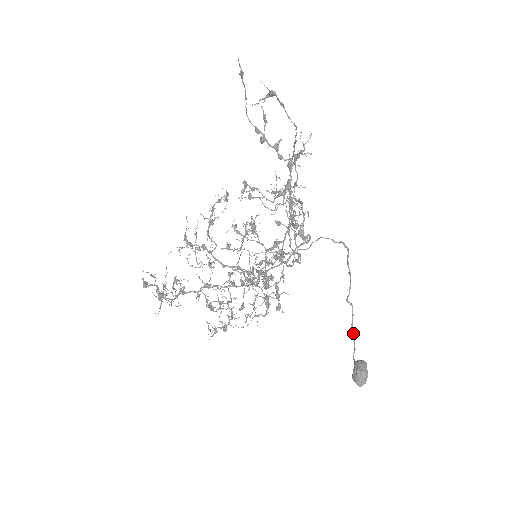
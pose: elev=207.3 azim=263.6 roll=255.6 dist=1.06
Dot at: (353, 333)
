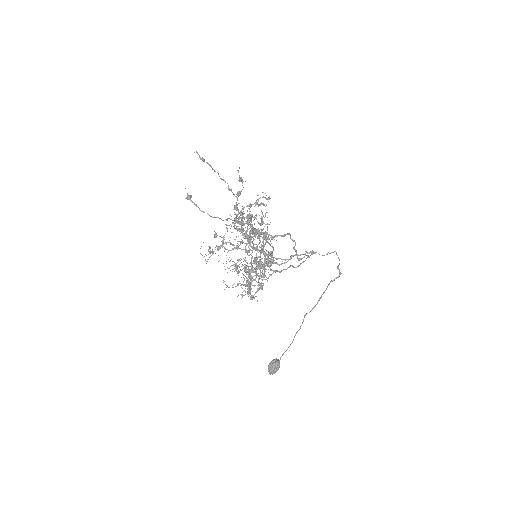
Dot at: (293, 339)
